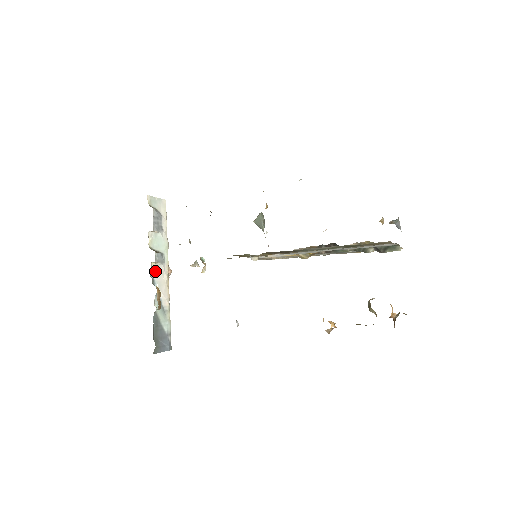
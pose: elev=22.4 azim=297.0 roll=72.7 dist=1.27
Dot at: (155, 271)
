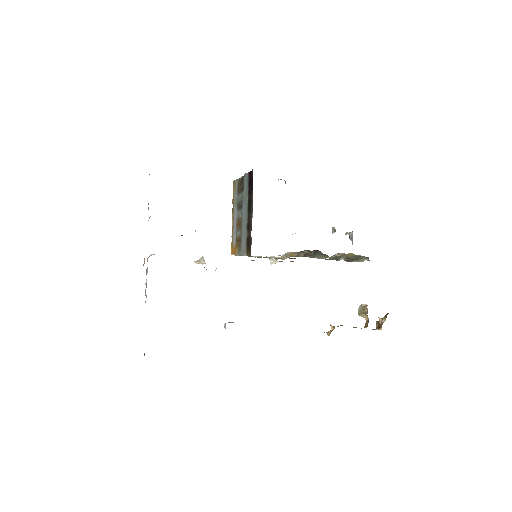
Dot at: occluded
